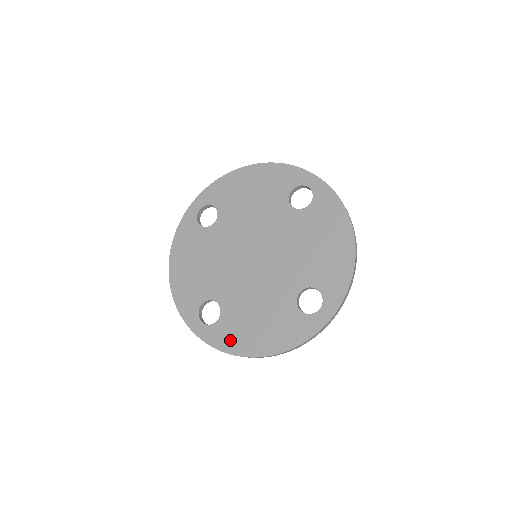
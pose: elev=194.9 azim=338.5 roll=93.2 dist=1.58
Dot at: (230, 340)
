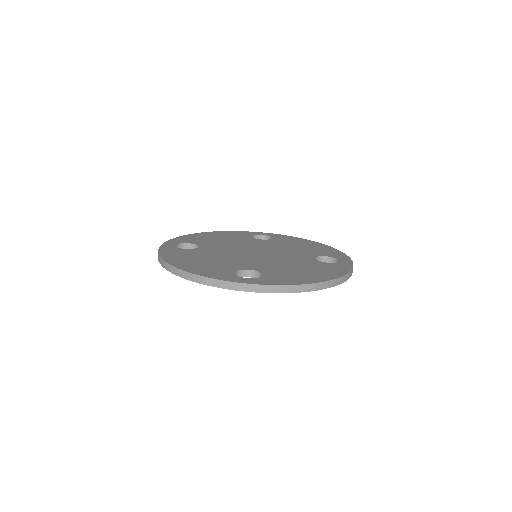
Dot at: (289, 279)
